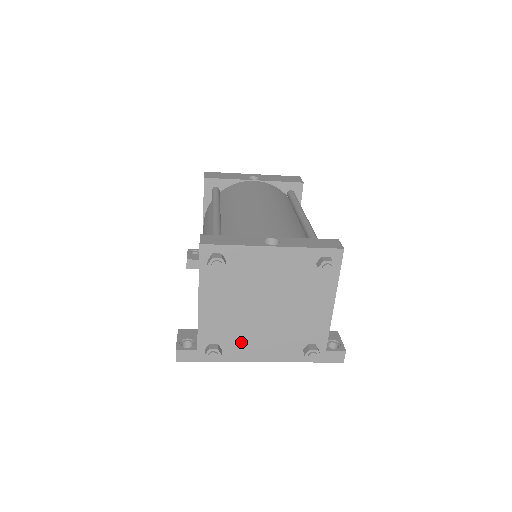
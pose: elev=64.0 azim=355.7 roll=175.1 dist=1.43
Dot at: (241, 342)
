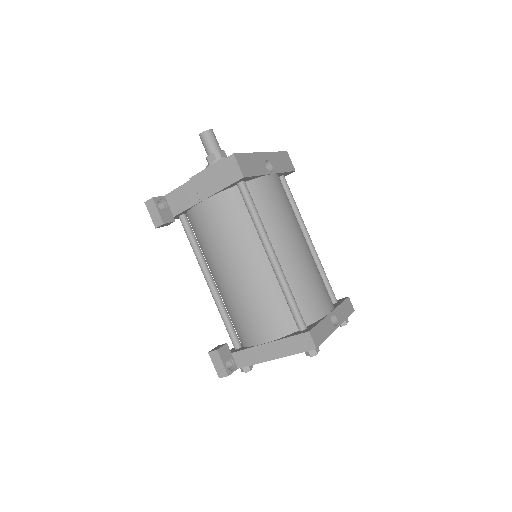
Dot at: occluded
